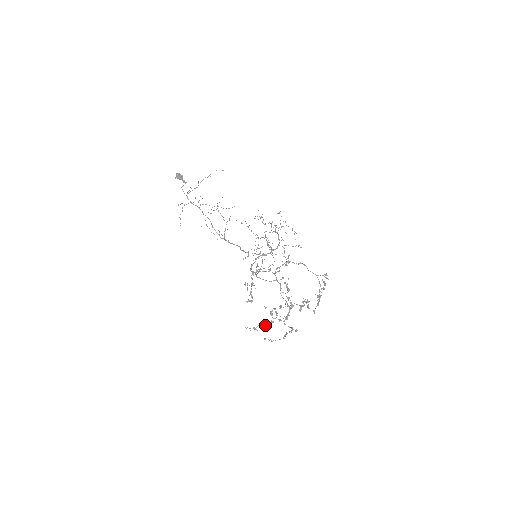
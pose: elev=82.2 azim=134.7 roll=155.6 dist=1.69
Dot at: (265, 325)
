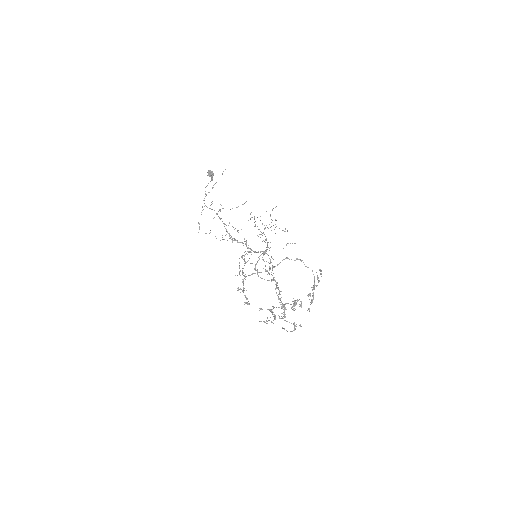
Dot at: (271, 321)
